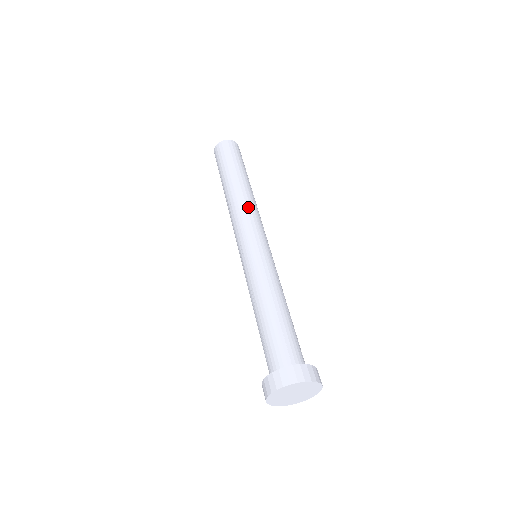
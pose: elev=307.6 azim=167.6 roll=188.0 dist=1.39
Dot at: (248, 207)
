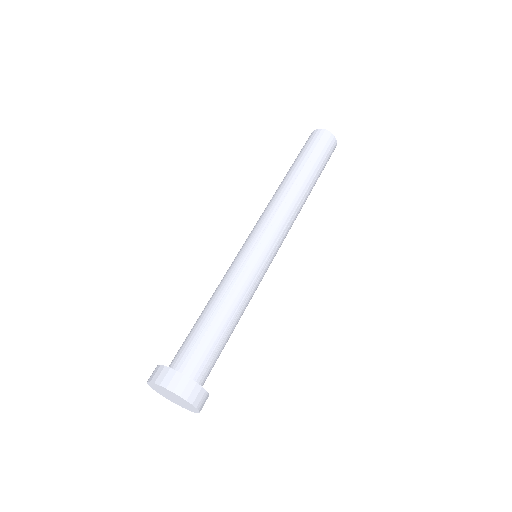
Dot at: (282, 205)
